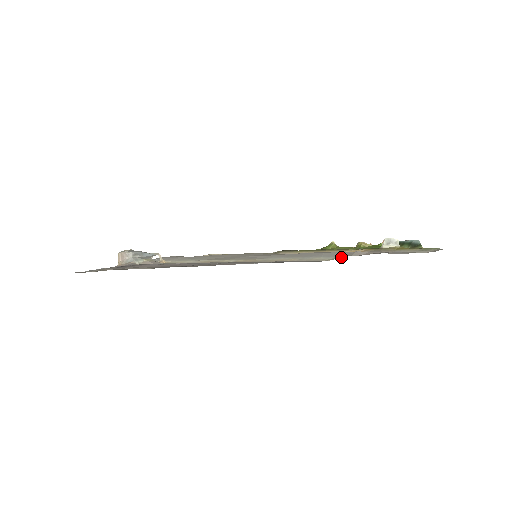
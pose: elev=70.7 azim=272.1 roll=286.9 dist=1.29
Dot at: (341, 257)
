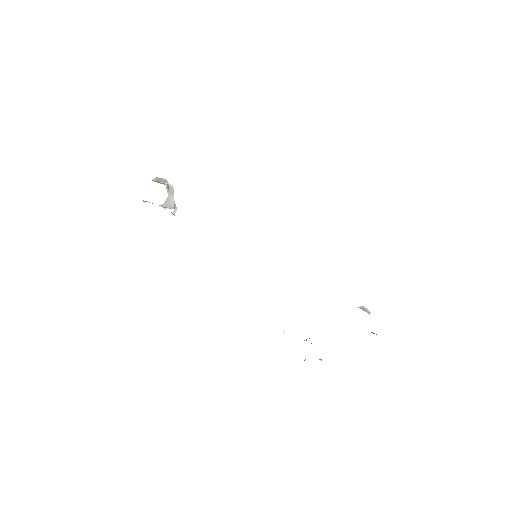
Dot at: occluded
